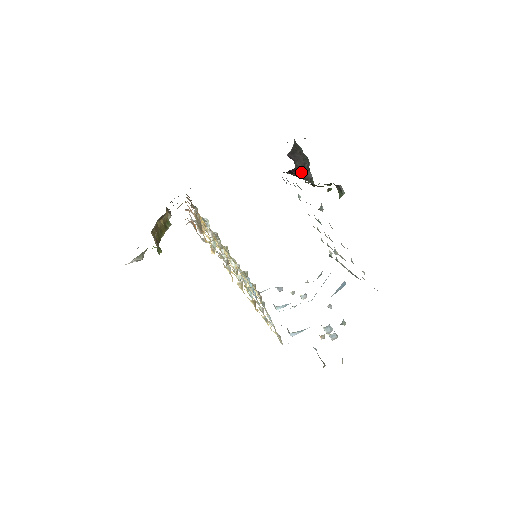
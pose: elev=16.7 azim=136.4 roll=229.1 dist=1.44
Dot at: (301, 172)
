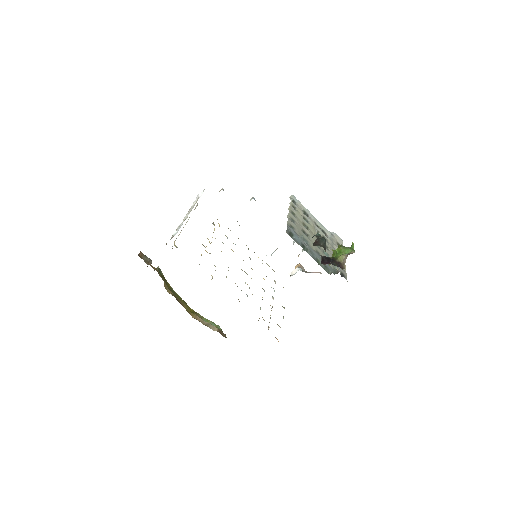
Dot at: occluded
